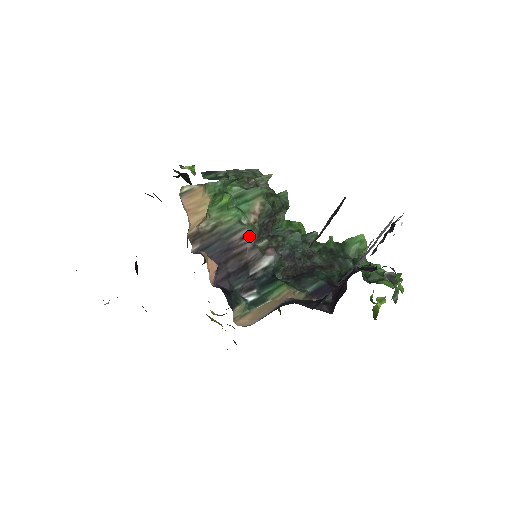
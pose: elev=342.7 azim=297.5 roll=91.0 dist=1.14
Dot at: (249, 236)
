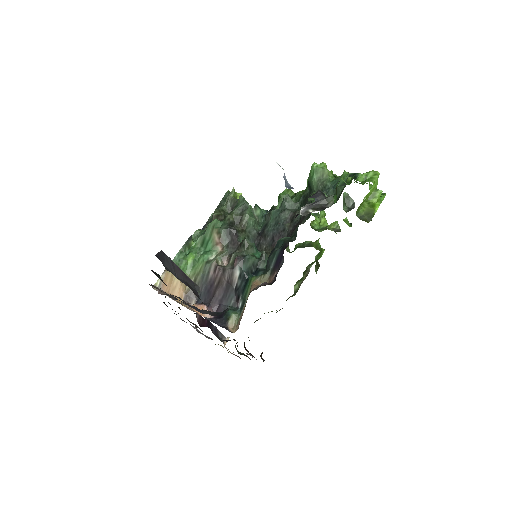
Dot at: (223, 262)
